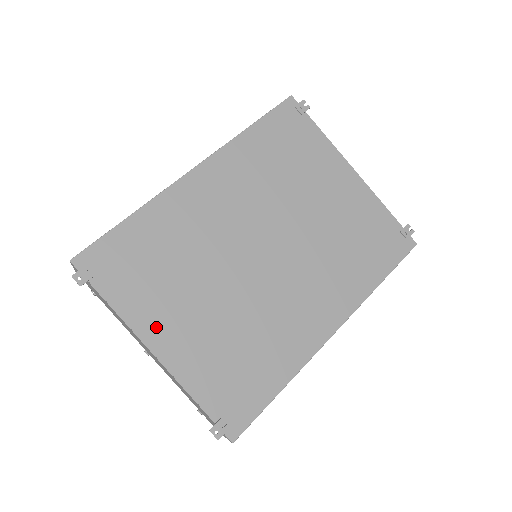
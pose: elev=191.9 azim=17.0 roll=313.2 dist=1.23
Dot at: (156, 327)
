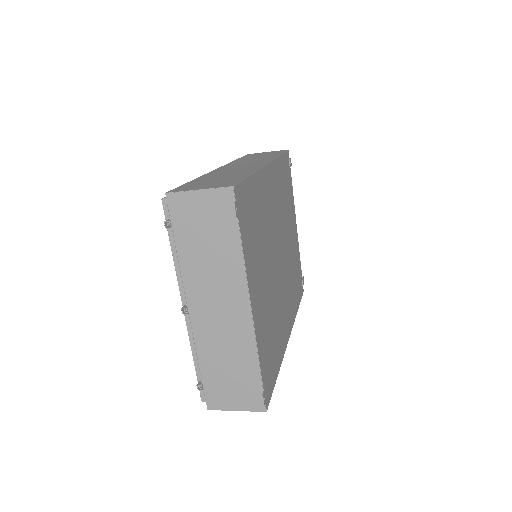
Dot at: (254, 285)
